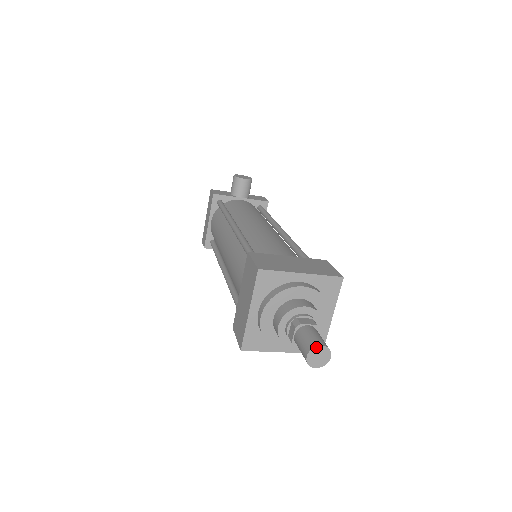
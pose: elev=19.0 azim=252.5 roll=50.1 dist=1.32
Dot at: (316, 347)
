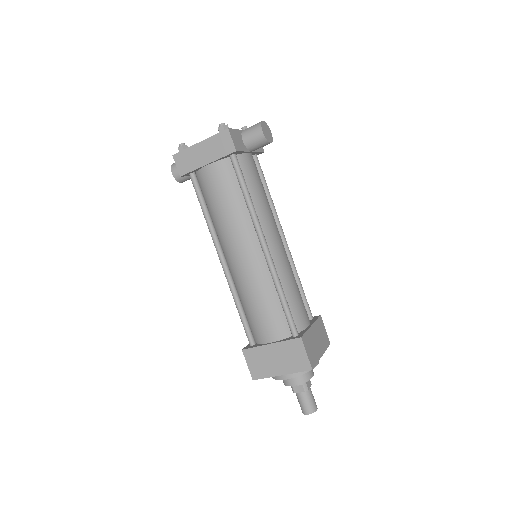
Dot at: (315, 411)
